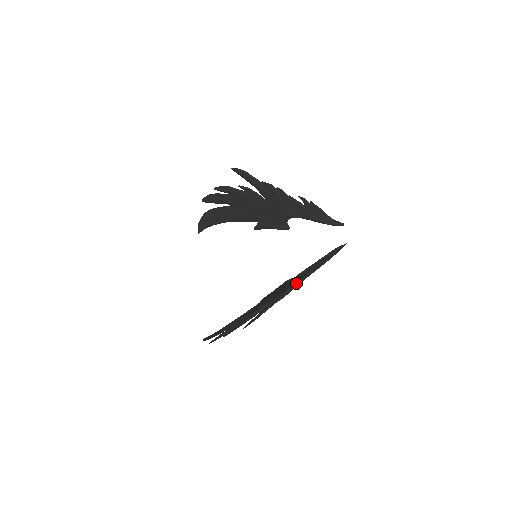
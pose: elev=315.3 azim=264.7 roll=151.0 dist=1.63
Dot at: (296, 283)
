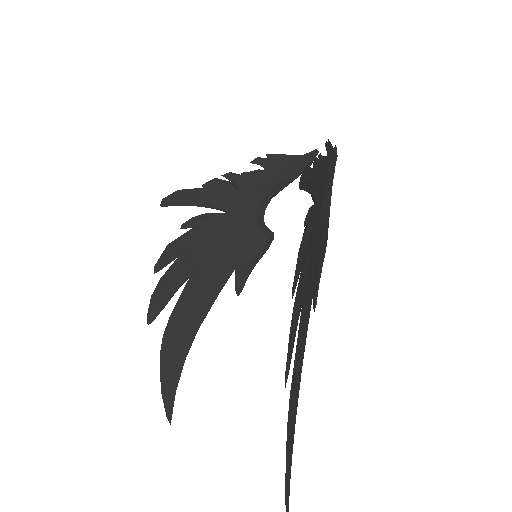
Dot at: occluded
